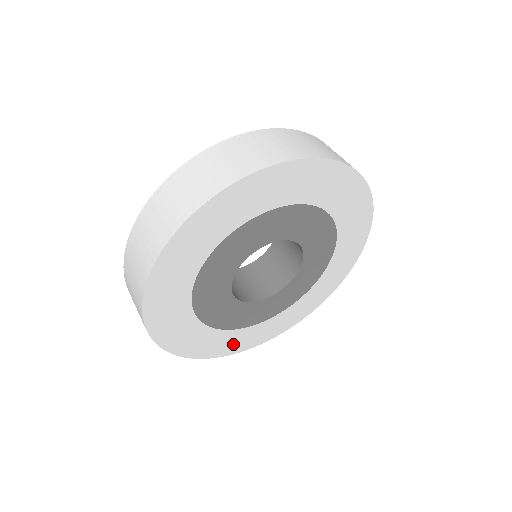
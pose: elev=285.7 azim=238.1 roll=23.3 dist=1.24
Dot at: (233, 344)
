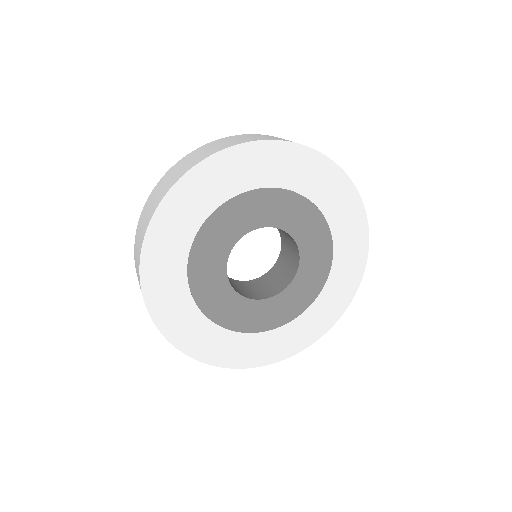
Dot at: (258, 352)
